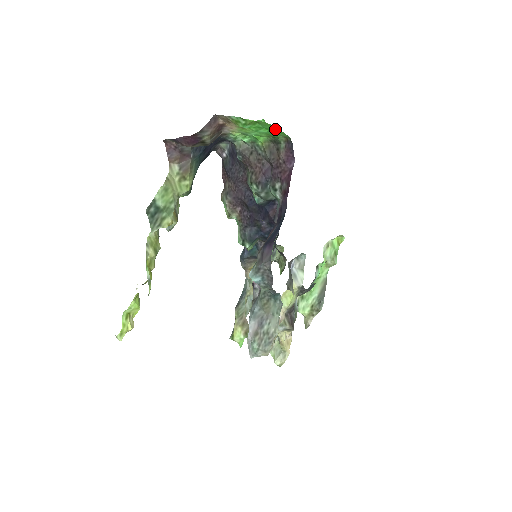
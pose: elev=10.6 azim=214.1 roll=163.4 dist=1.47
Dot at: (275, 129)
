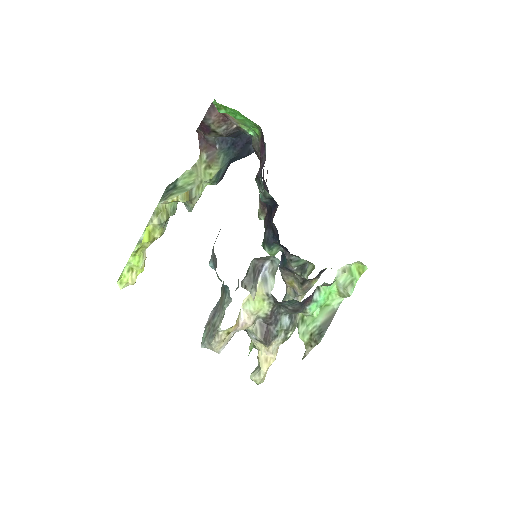
Dot at: (241, 114)
